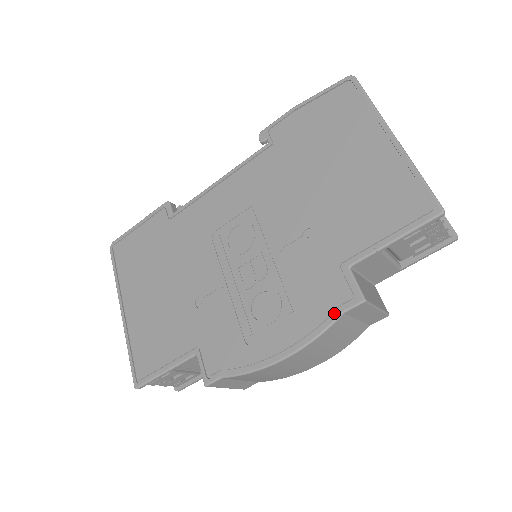
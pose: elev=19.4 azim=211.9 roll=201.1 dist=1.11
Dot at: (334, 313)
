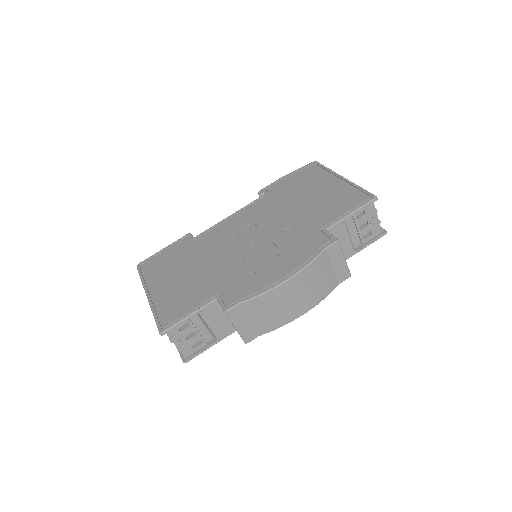
Dot at: (319, 251)
